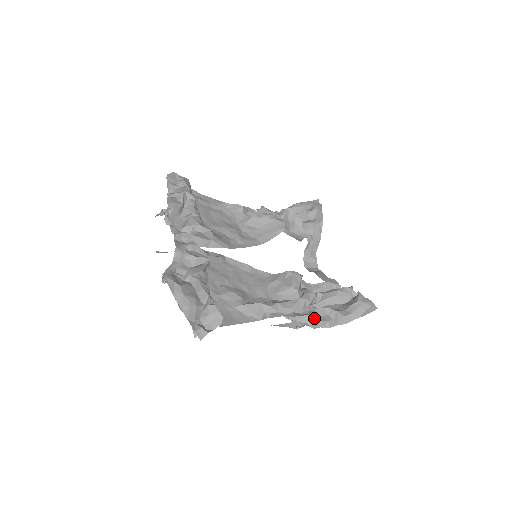
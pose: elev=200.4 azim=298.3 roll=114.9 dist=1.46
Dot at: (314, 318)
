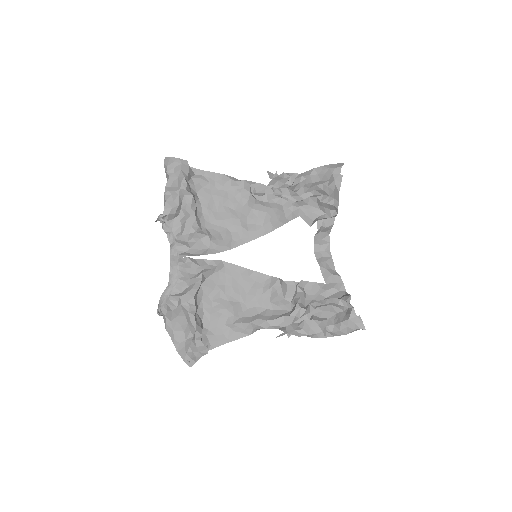
Dot at: (302, 332)
